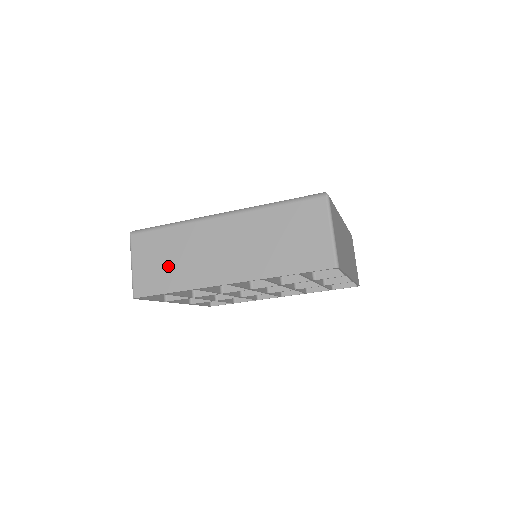
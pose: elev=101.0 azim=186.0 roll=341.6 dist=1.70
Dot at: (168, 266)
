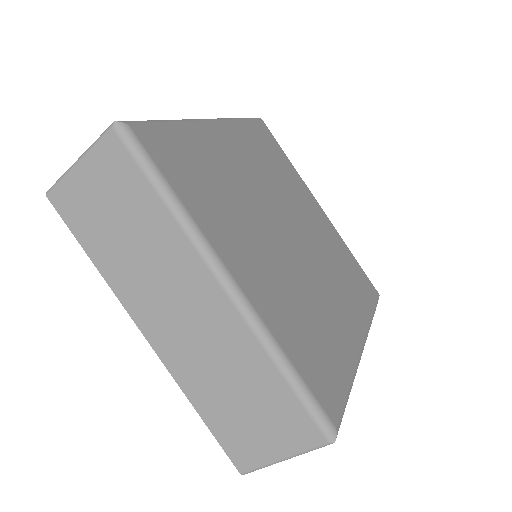
Dot at: (112, 230)
